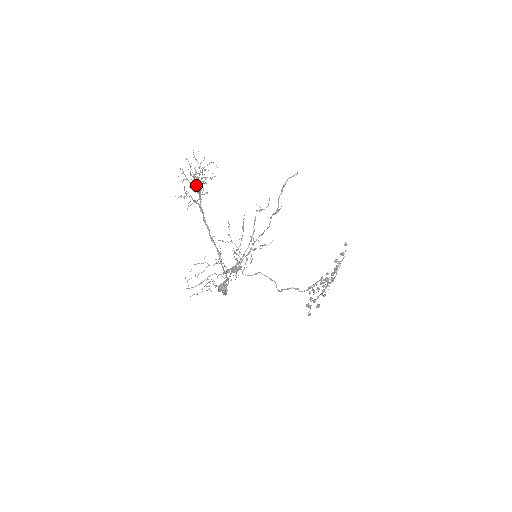
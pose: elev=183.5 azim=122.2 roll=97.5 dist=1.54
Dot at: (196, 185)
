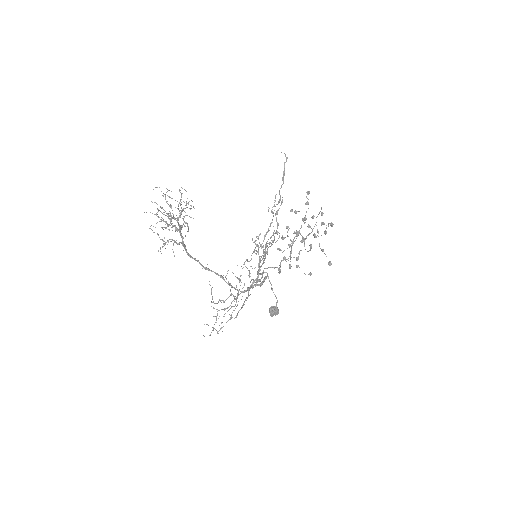
Dot at: (178, 225)
